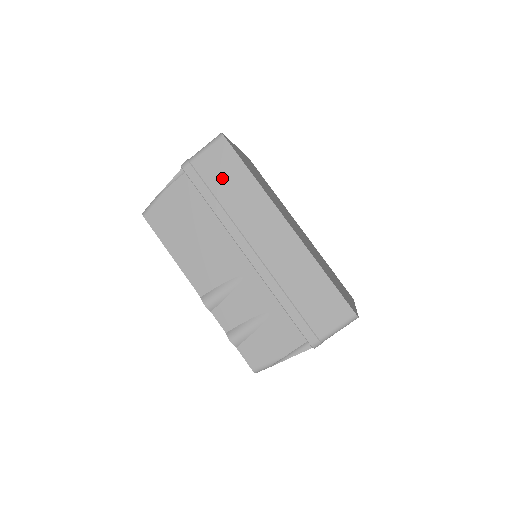
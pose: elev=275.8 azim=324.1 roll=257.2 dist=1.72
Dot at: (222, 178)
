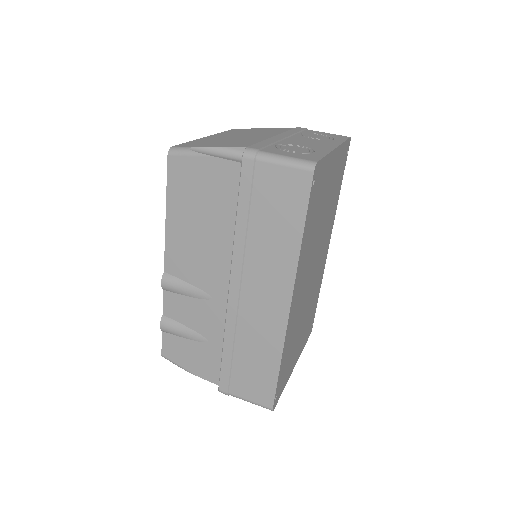
Dot at: (272, 208)
